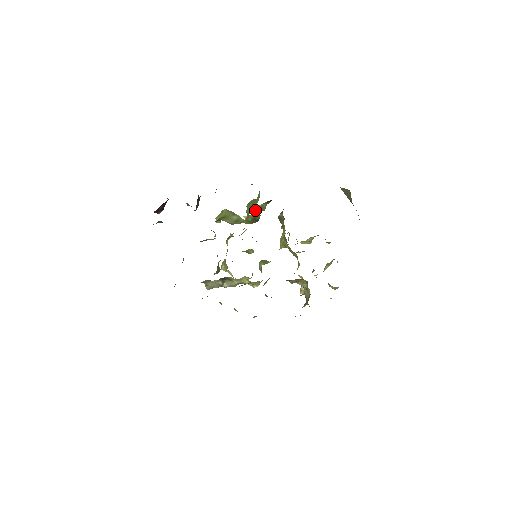
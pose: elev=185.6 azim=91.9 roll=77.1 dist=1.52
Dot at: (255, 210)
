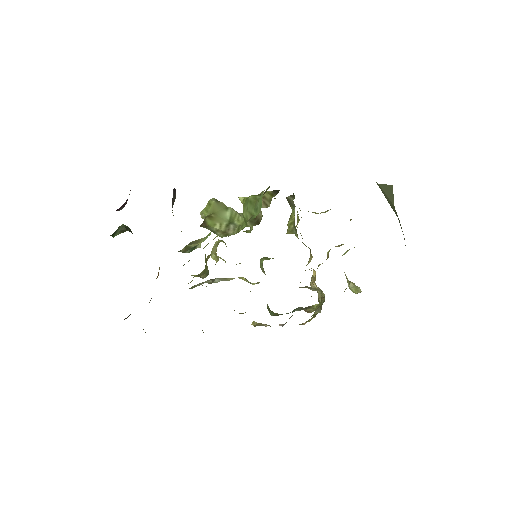
Dot at: occluded
